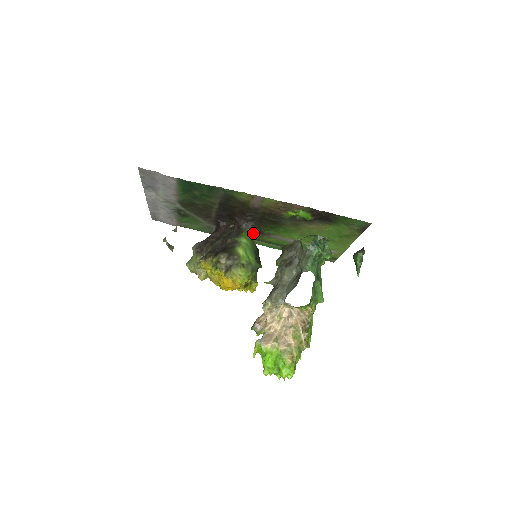
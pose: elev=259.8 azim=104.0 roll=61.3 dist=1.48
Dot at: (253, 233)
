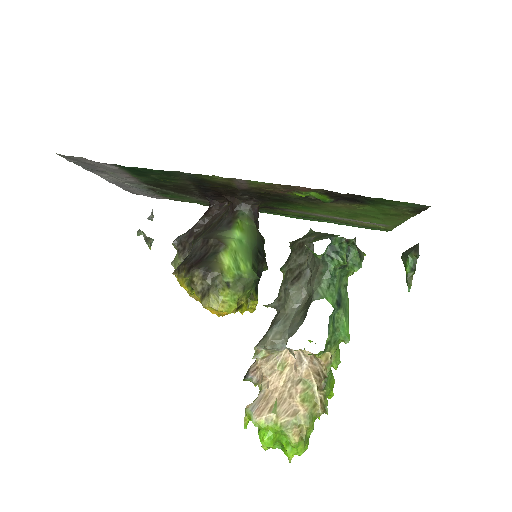
Dot at: (255, 215)
